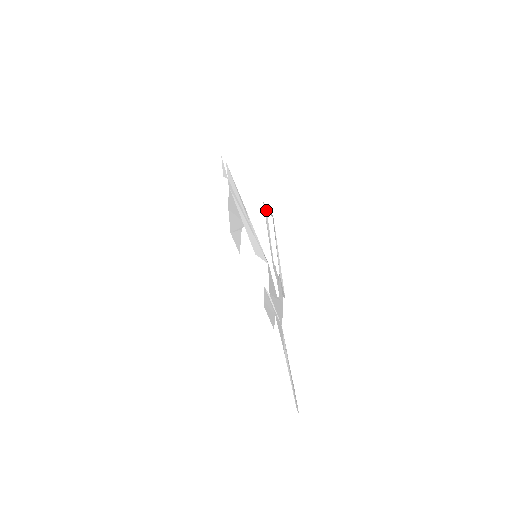
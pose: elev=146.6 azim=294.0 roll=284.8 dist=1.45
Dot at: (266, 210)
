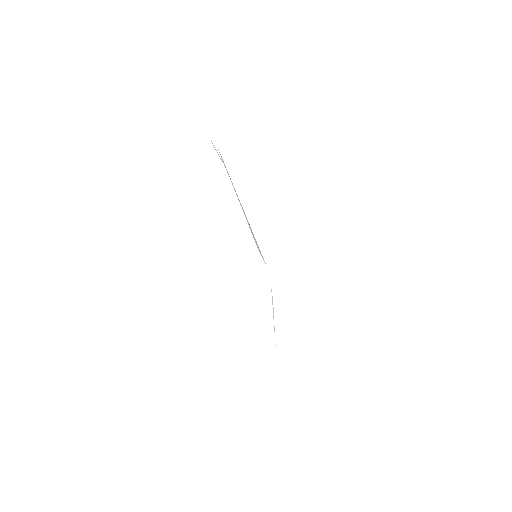
Dot at: occluded
